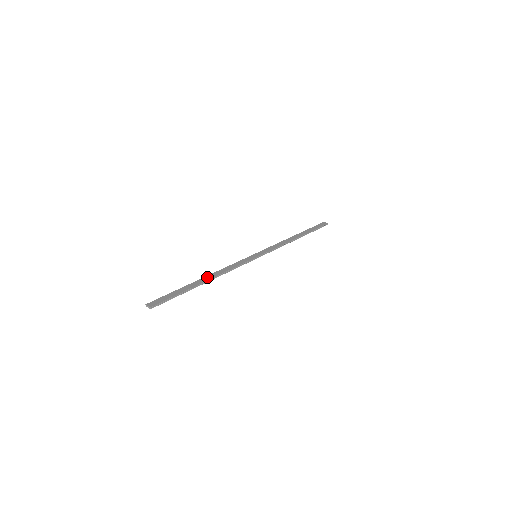
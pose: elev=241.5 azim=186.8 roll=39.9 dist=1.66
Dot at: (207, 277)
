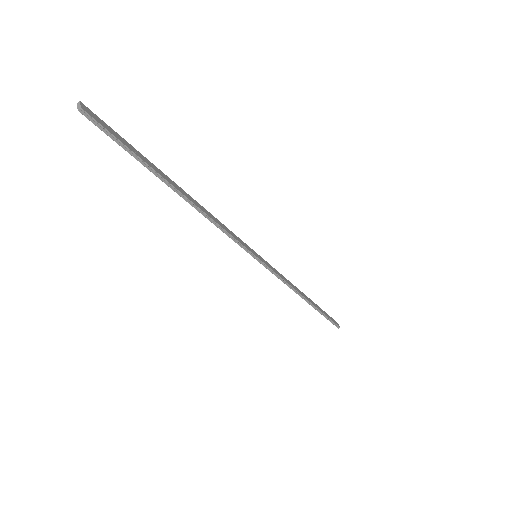
Dot at: (188, 194)
